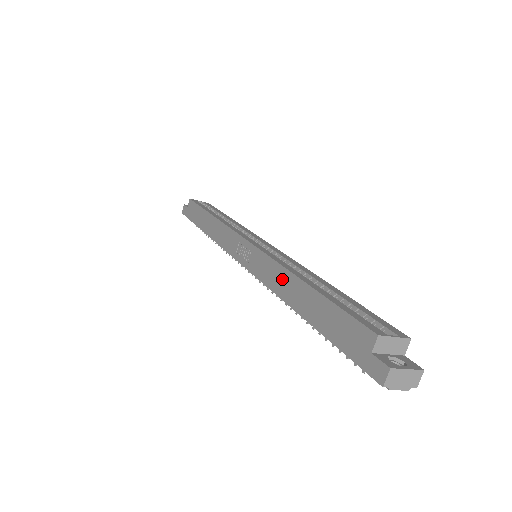
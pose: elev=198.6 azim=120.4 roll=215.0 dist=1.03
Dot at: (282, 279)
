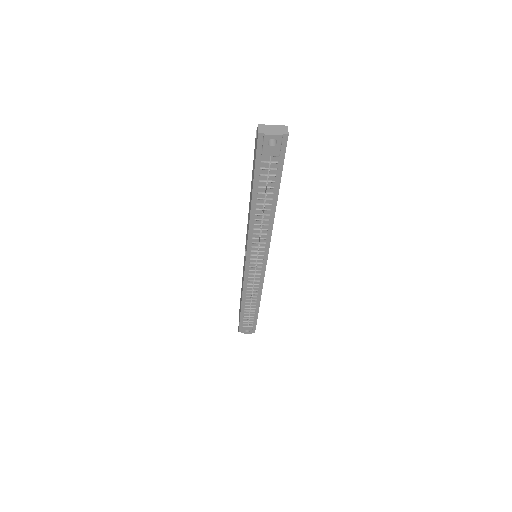
Dot at: occluded
